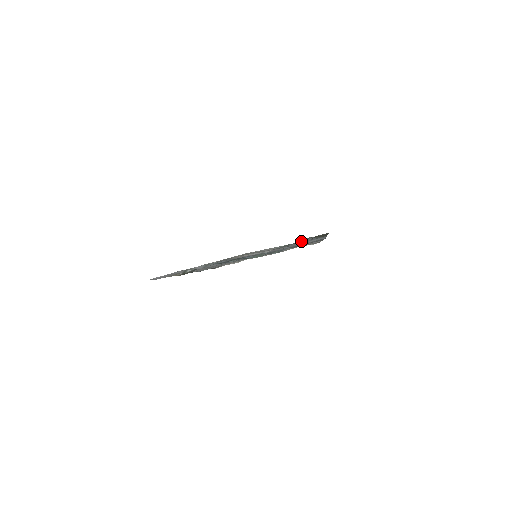
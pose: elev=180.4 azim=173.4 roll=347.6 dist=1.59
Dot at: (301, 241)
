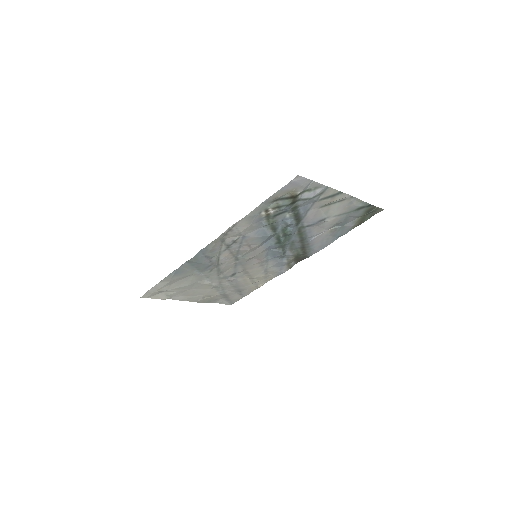
Dot at: (345, 223)
